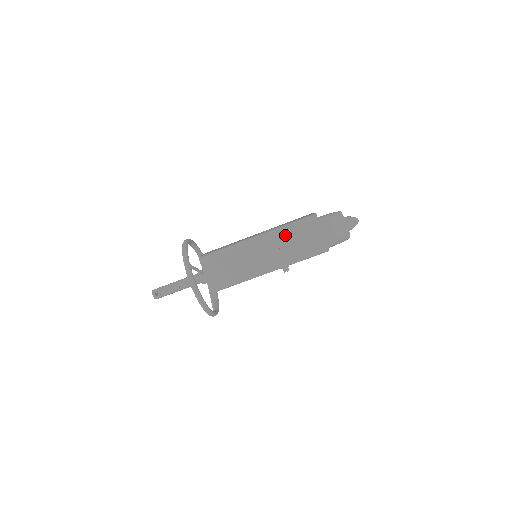
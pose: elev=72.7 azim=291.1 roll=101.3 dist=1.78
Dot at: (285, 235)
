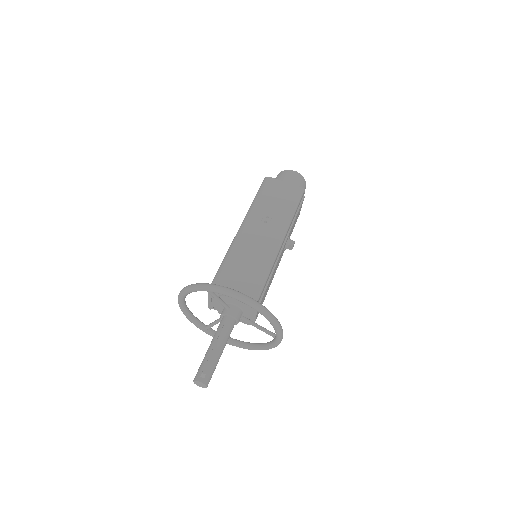
Dot at: (261, 206)
